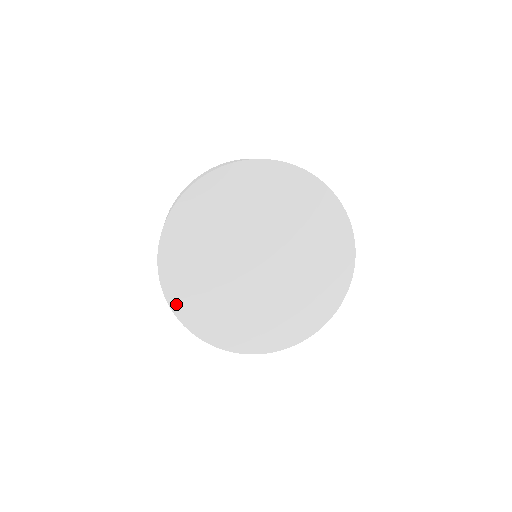
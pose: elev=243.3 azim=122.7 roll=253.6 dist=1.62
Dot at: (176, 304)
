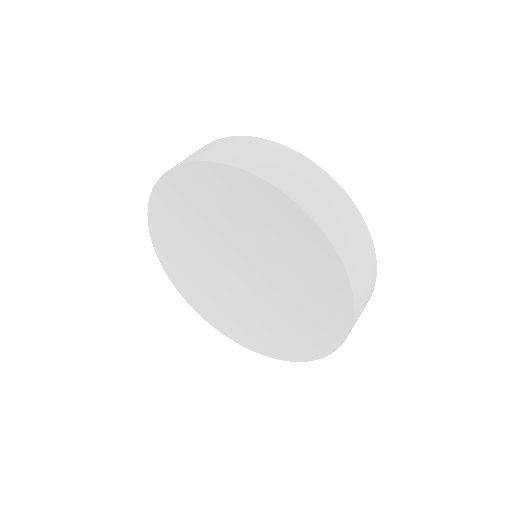
Dot at: (154, 217)
